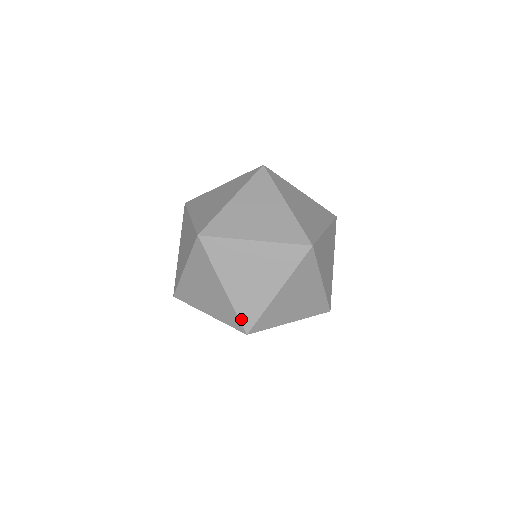
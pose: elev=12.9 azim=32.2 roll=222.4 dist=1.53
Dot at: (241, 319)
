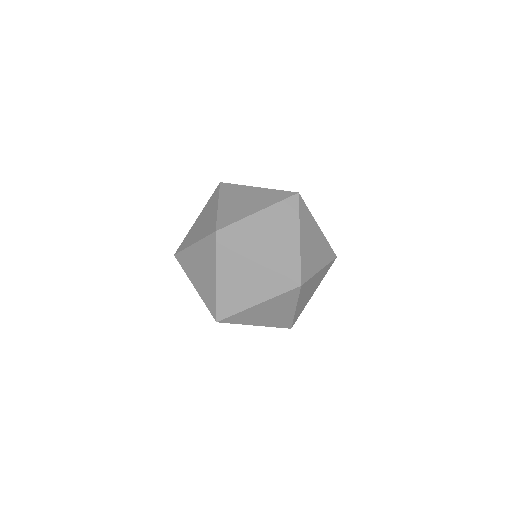
Dot at: (218, 309)
